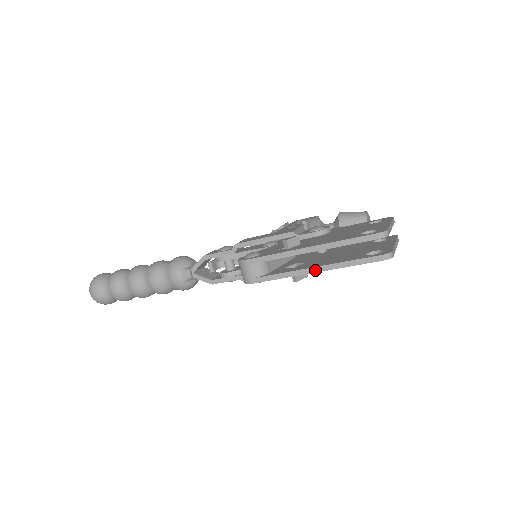
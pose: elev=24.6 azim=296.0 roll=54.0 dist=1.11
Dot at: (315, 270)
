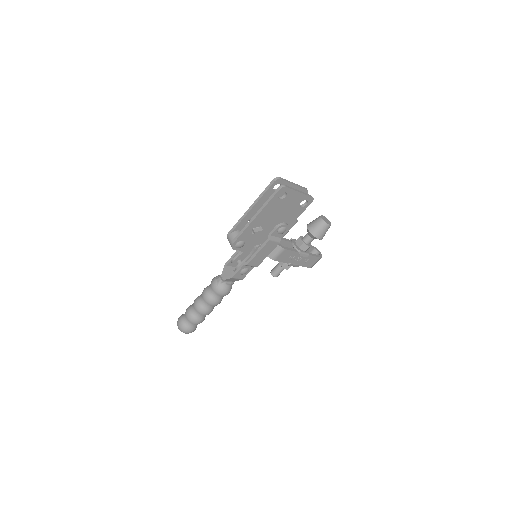
Dot at: (256, 216)
